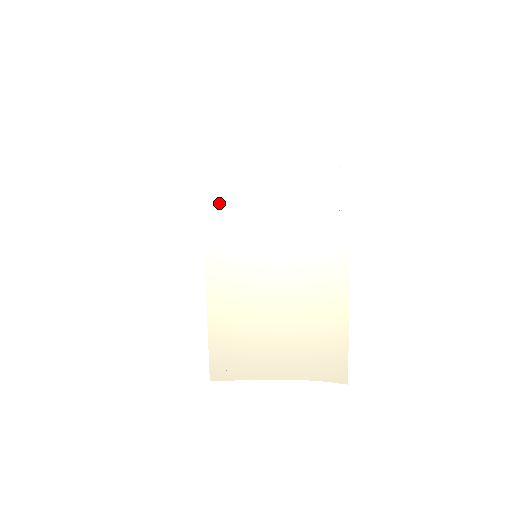
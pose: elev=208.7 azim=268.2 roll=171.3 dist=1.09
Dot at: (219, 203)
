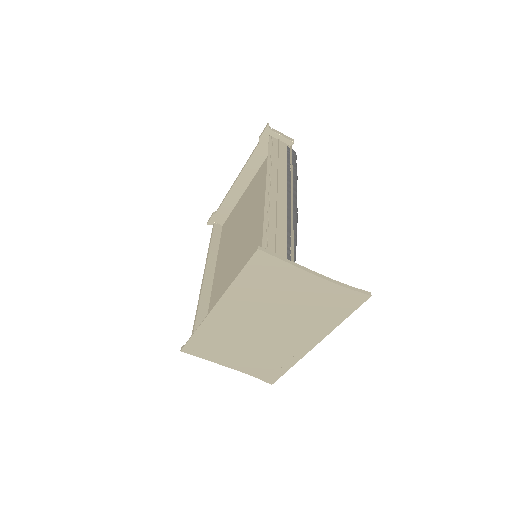
Dot at: (258, 272)
